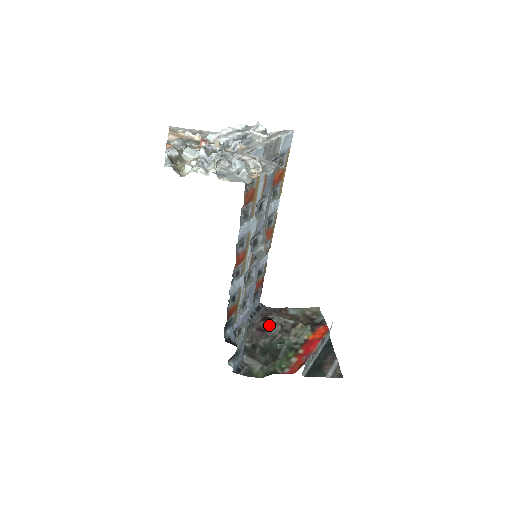
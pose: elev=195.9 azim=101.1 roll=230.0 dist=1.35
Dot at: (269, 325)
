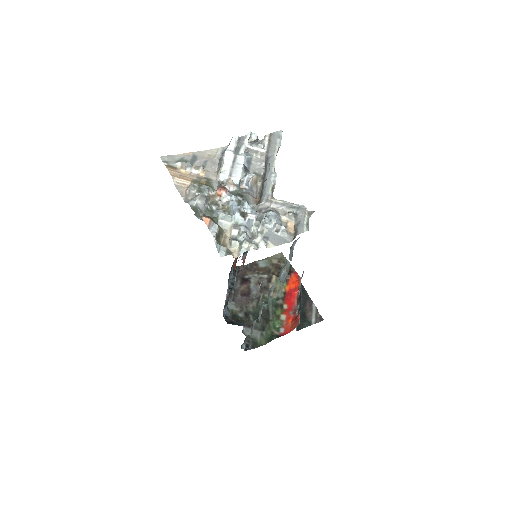
Dot at: (250, 287)
